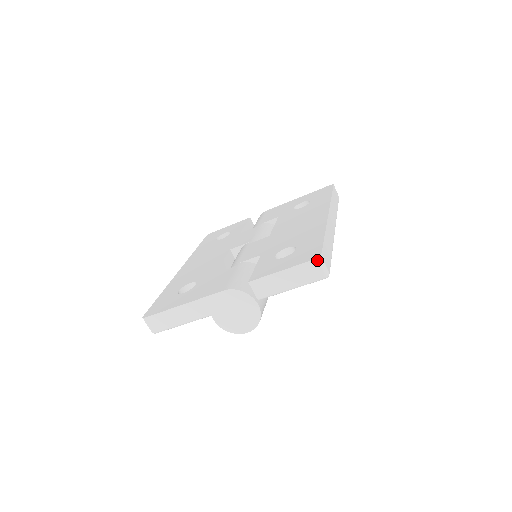
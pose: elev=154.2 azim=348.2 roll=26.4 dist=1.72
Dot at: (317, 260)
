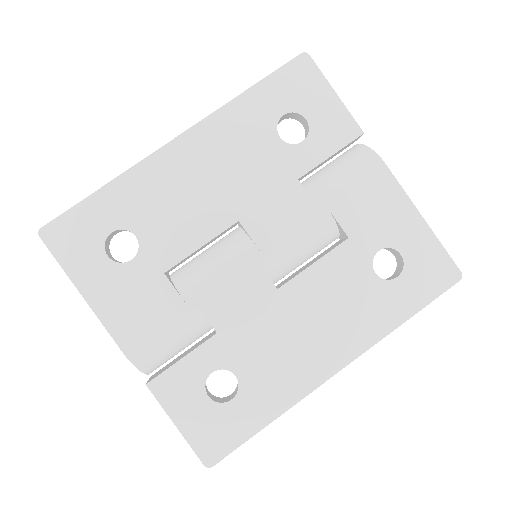
Dot at: (204, 465)
